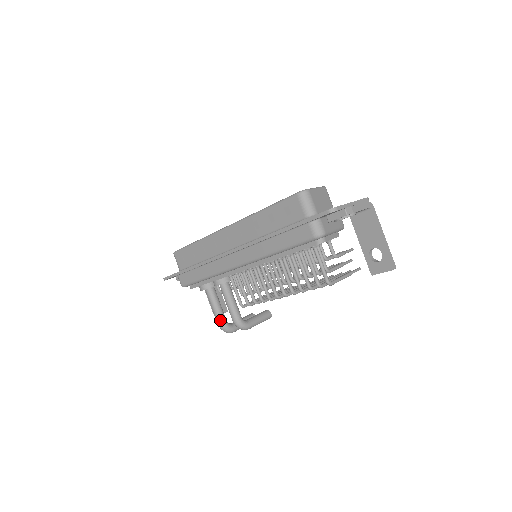
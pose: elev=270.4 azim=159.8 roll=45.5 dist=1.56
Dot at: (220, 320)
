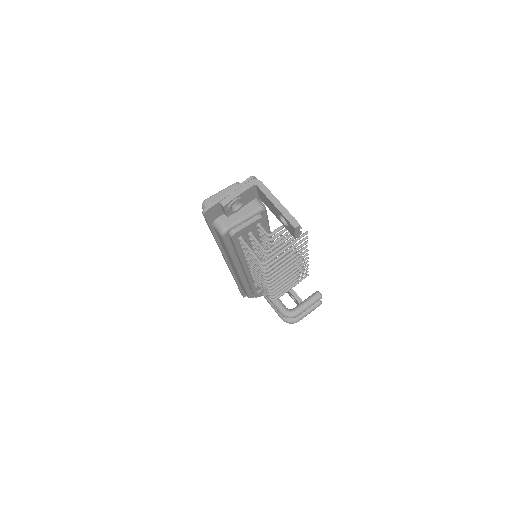
Dot at: (280, 315)
